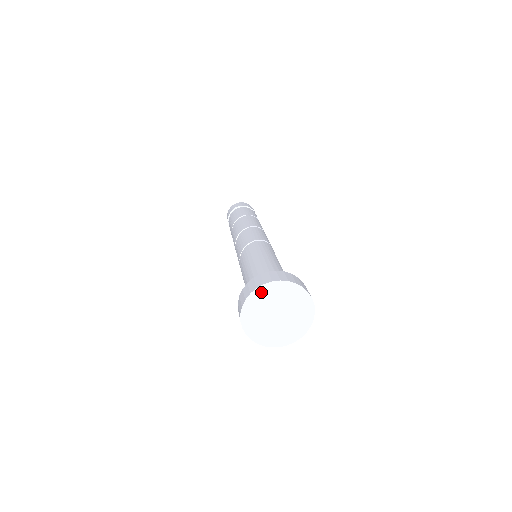
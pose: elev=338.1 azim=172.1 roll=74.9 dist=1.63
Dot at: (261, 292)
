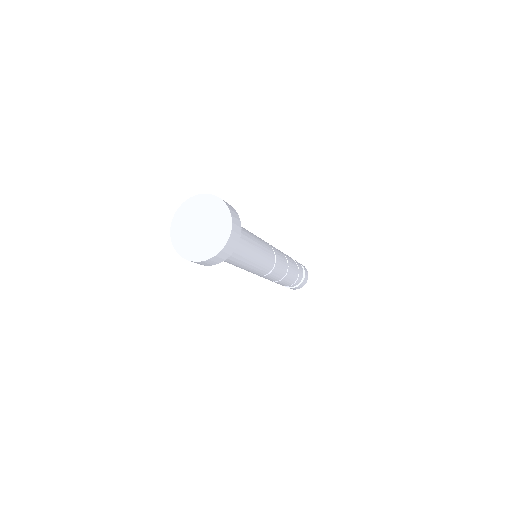
Dot at: (179, 215)
